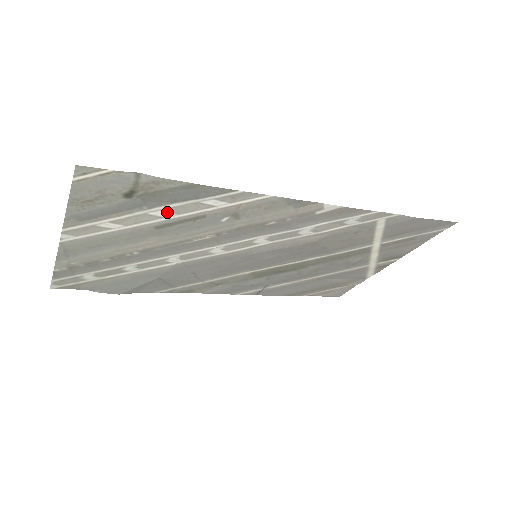
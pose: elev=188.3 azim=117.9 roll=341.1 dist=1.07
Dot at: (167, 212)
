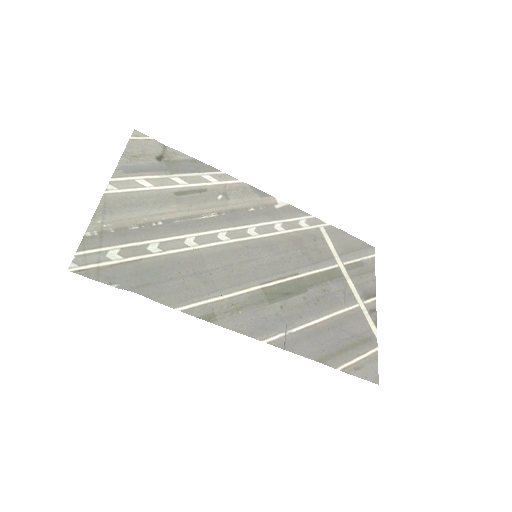
Dot at: (182, 180)
